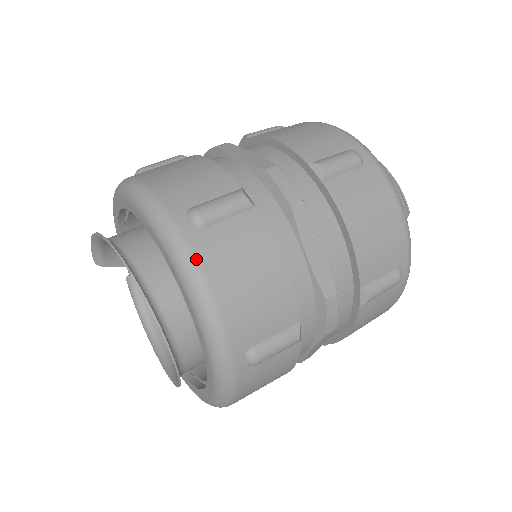
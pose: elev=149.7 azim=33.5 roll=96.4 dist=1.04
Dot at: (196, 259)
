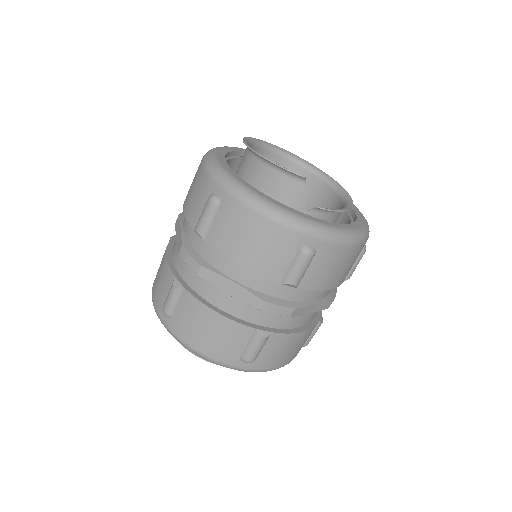
Dot at: (178, 337)
